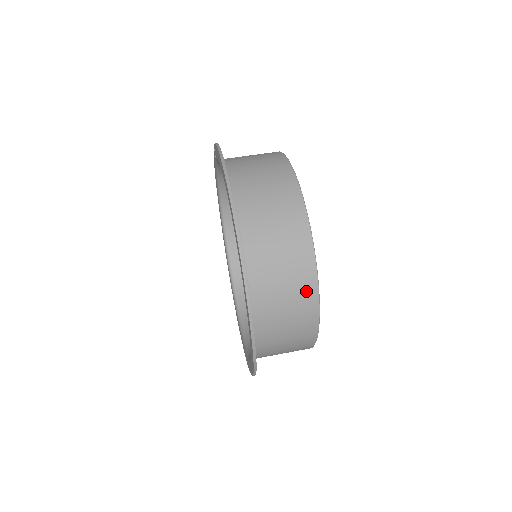
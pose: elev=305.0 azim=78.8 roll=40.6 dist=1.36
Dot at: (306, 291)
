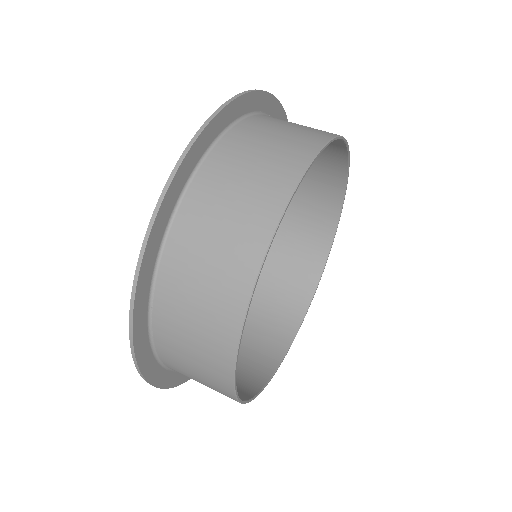
Dot at: (256, 226)
